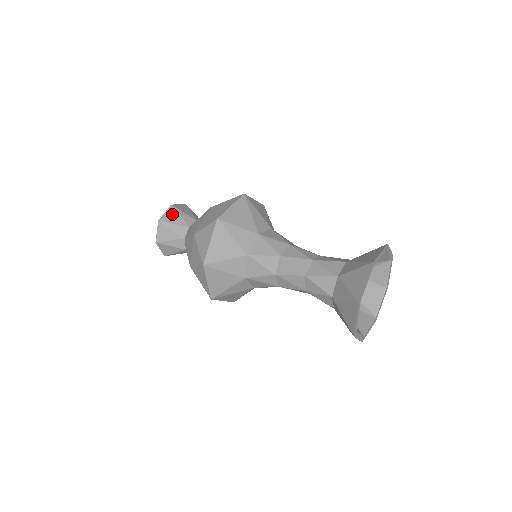
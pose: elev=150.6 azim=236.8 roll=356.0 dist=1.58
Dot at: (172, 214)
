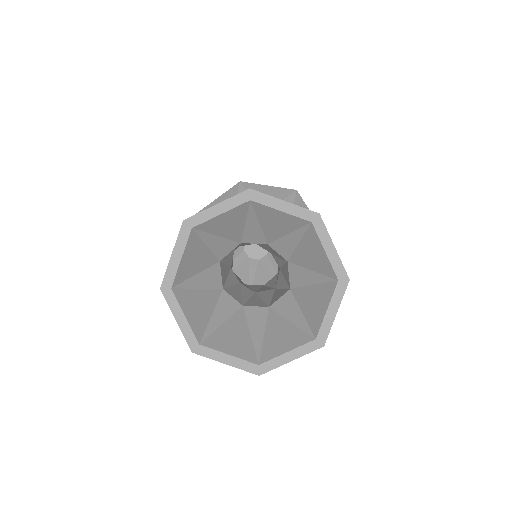
Dot at: occluded
